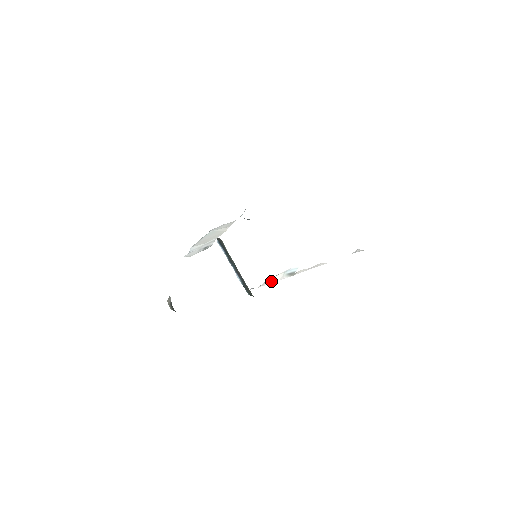
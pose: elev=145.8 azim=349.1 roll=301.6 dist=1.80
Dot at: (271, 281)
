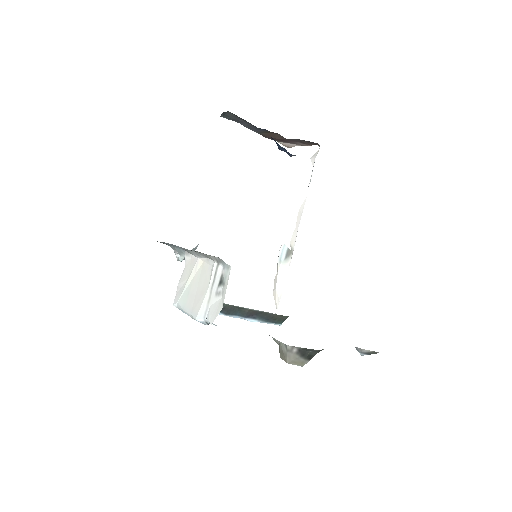
Dot at: (281, 284)
